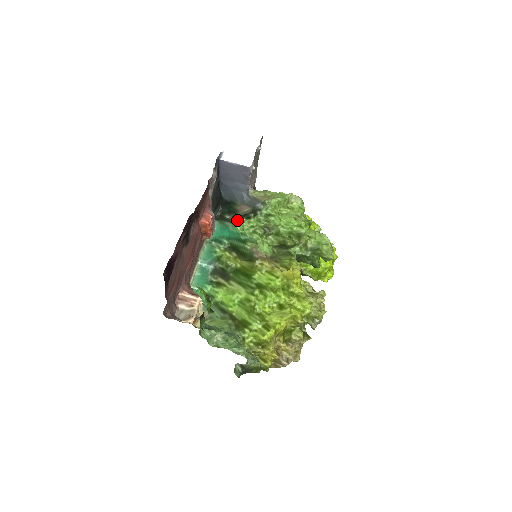
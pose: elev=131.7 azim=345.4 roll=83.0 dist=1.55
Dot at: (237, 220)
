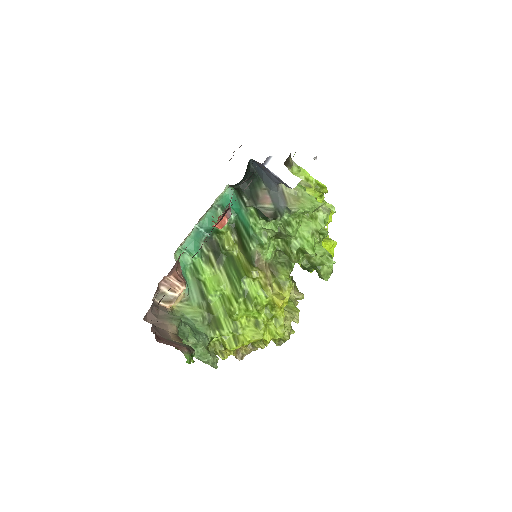
Dot at: (253, 210)
